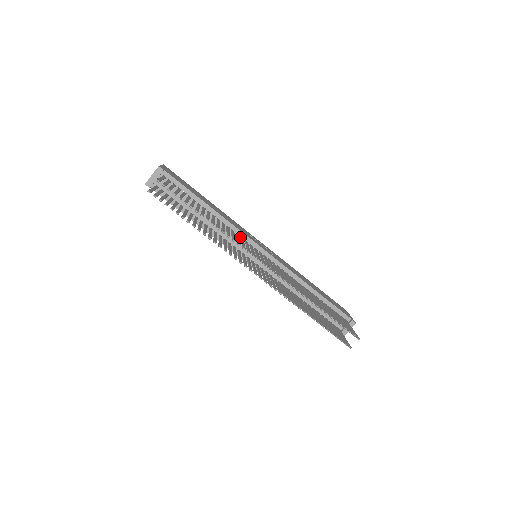
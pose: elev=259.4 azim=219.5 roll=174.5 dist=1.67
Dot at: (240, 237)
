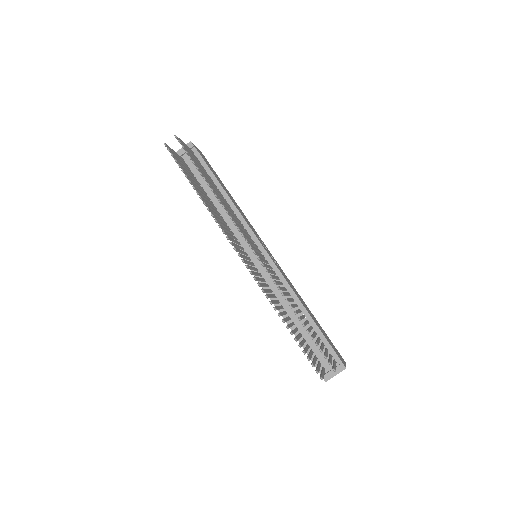
Dot at: occluded
